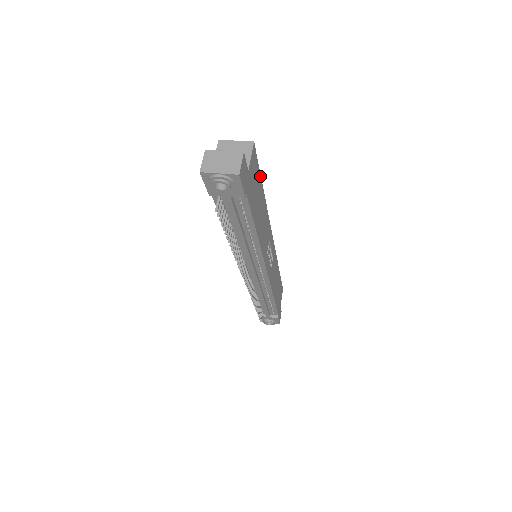
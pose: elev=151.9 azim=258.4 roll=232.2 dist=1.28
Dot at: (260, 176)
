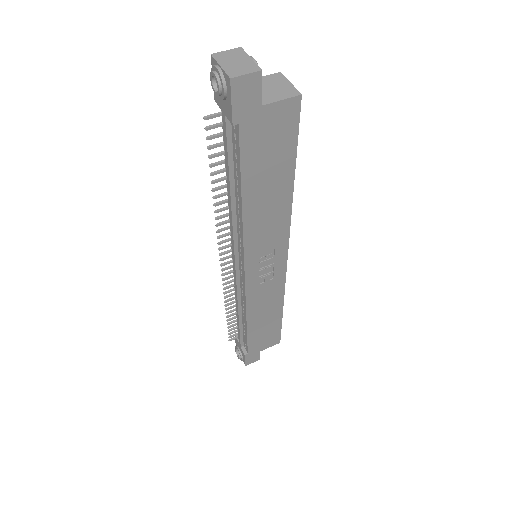
Dot at: (295, 153)
